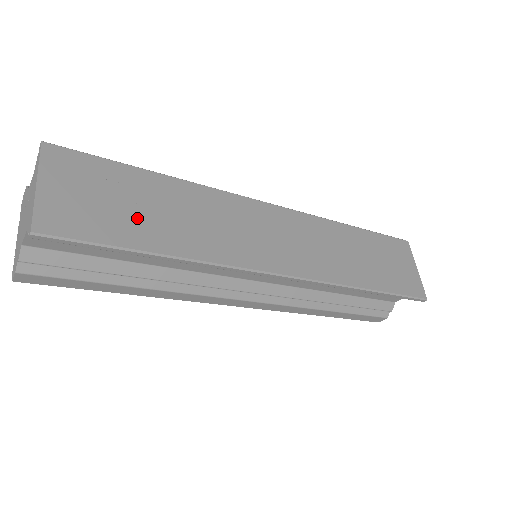
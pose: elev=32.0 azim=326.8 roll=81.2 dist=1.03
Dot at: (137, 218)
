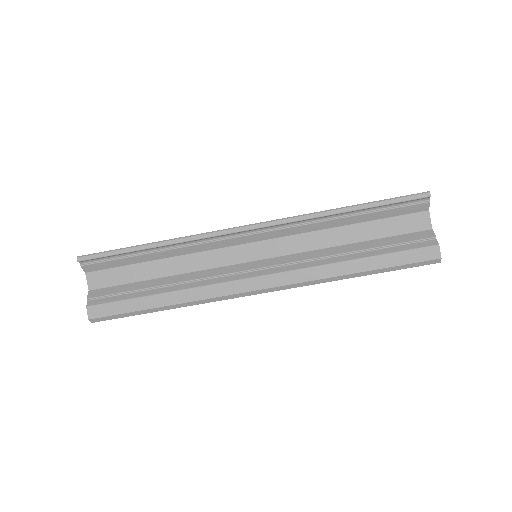
Dot at: occluded
